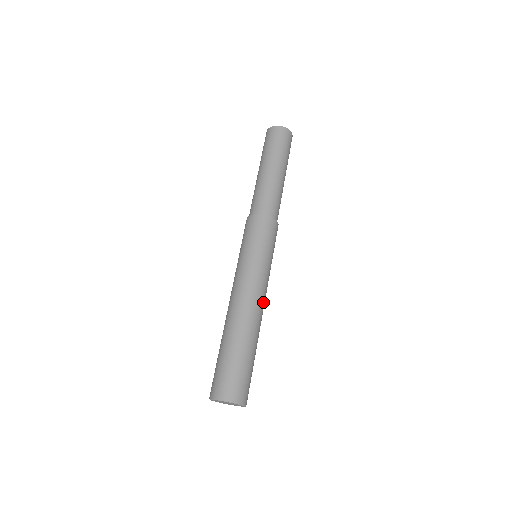
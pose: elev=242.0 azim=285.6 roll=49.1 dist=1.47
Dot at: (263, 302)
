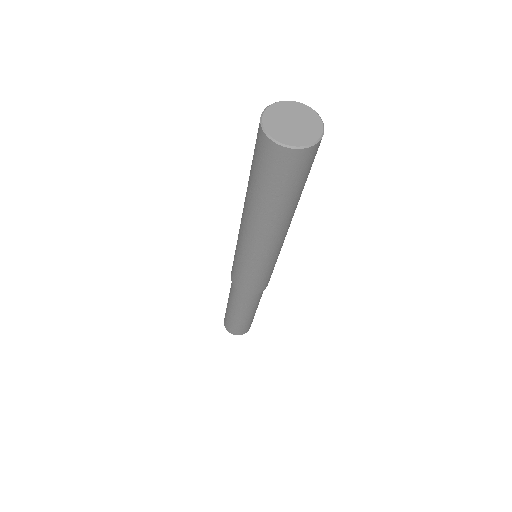
Dot at: occluded
